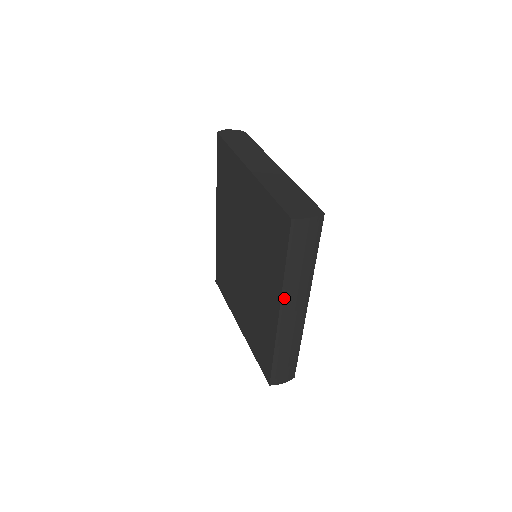
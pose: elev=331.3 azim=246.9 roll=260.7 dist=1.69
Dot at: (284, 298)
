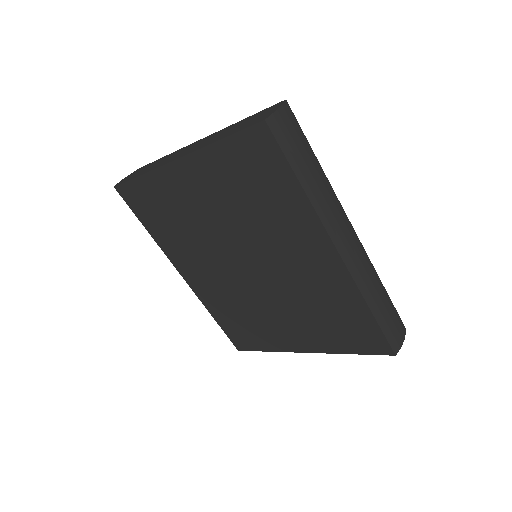
Dot at: (328, 227)
